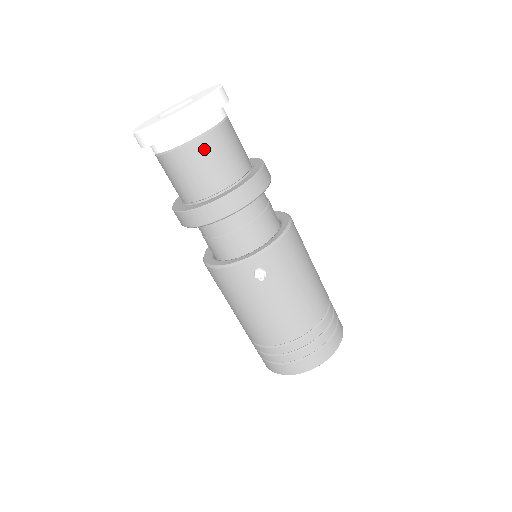
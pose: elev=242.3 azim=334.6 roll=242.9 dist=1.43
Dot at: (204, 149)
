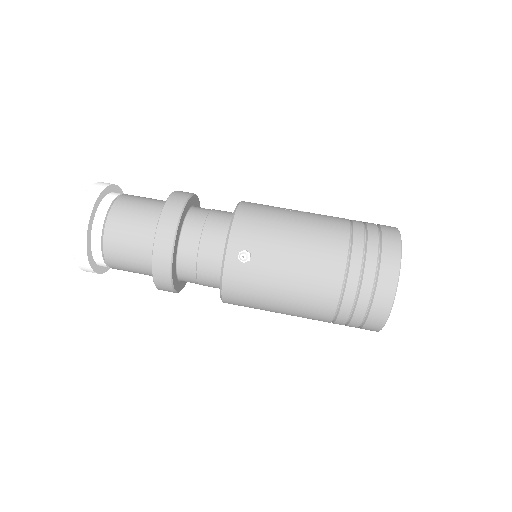
Dot at: (116, 224)
